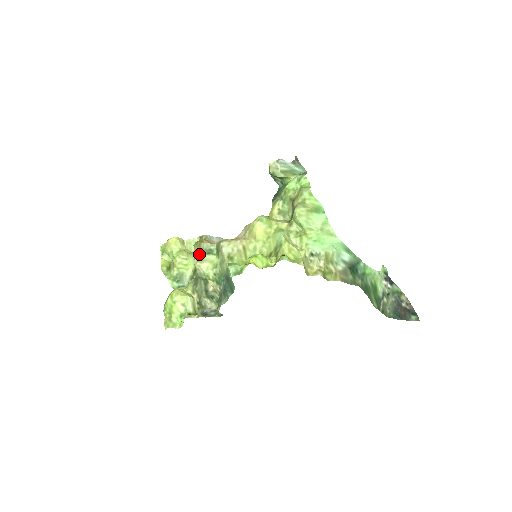
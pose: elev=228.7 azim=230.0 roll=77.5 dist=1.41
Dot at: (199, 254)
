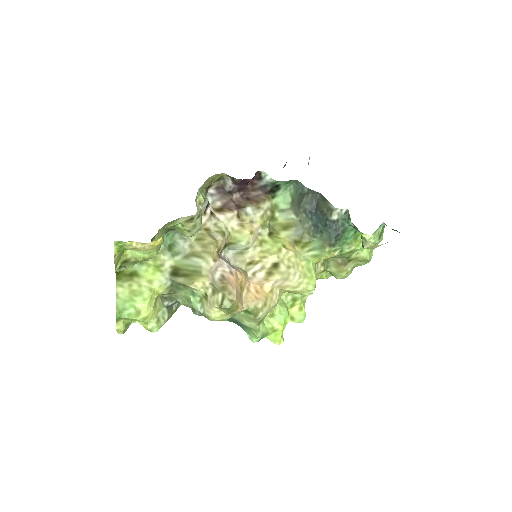
Dot at: (226, 319)
